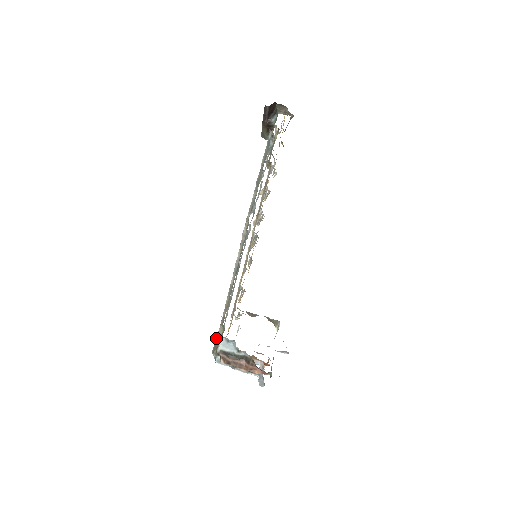
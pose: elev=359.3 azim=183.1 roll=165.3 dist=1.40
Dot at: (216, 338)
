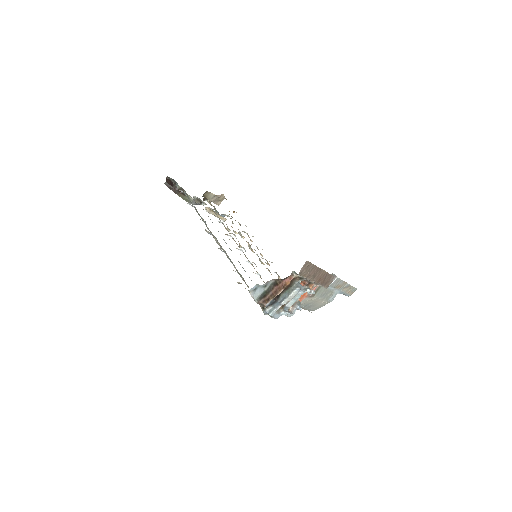
Dot at: occluded
